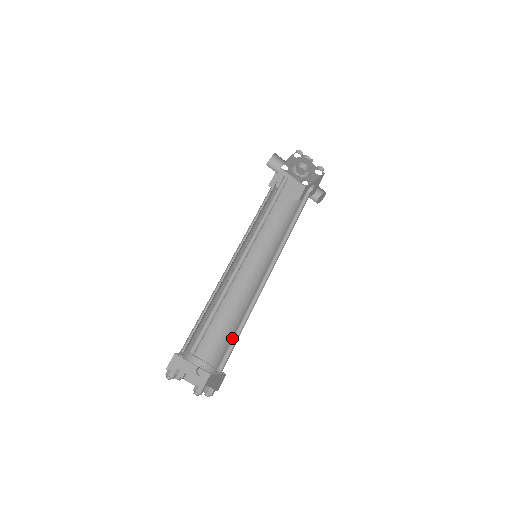
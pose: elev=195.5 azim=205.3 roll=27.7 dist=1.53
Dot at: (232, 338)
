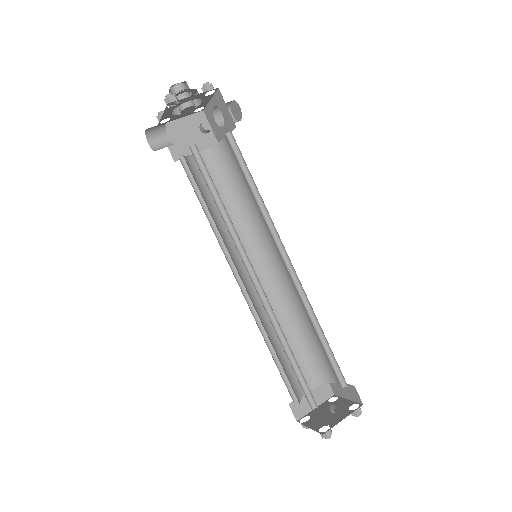
Dot at: occluded
